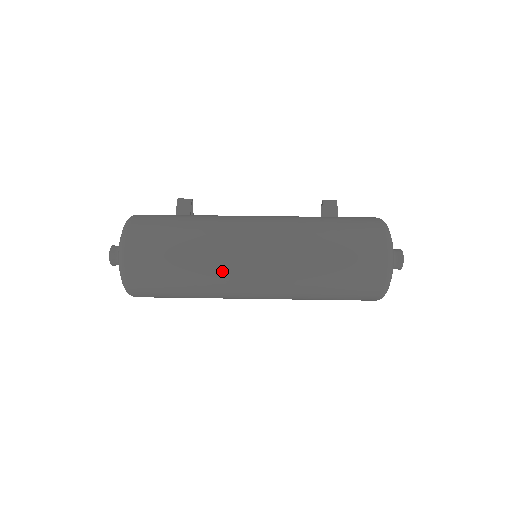
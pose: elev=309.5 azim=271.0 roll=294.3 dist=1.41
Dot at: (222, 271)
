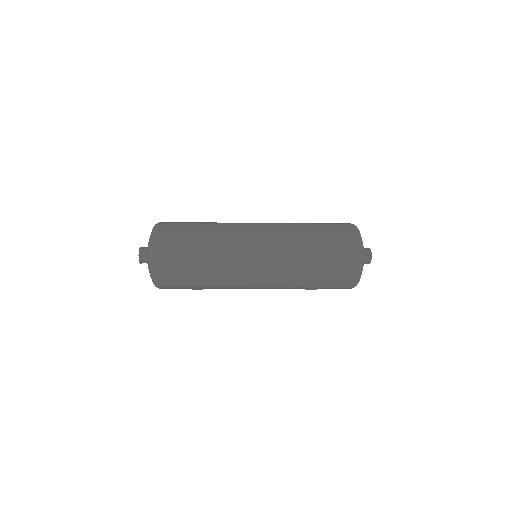
Dot at: (232, 247)
